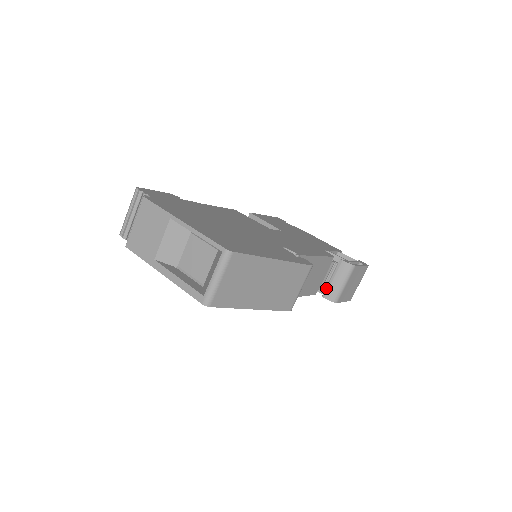
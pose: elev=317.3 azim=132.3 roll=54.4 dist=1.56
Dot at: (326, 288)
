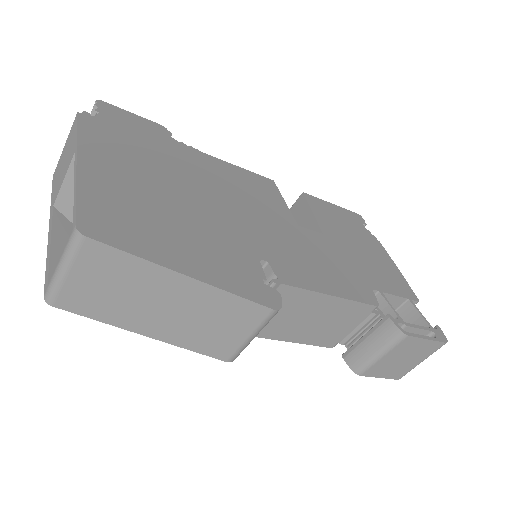
Dot at: (351, 346)
